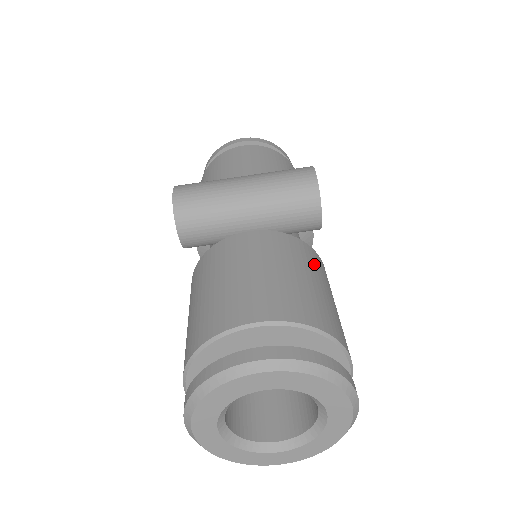
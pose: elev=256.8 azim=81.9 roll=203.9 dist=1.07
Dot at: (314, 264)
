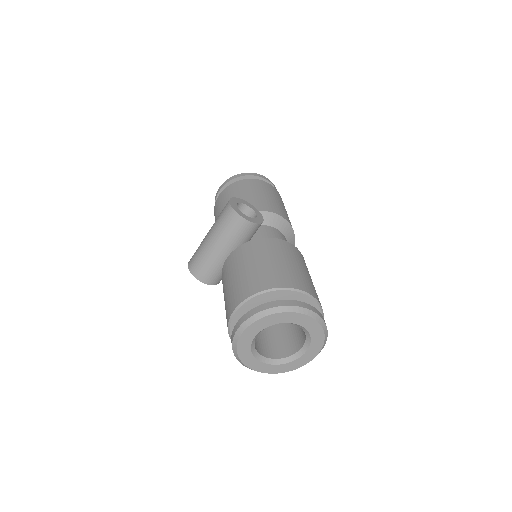
Dot at: (262, 249)
